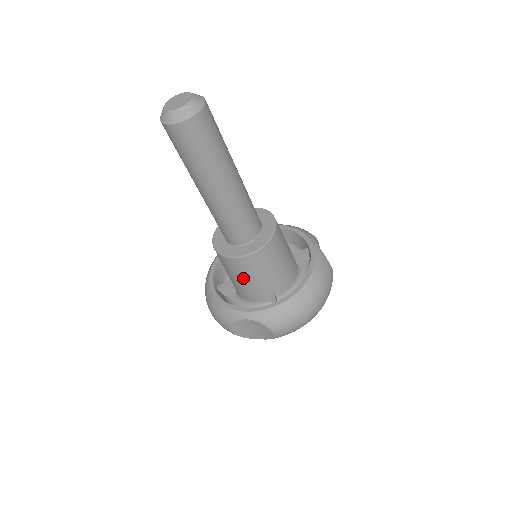
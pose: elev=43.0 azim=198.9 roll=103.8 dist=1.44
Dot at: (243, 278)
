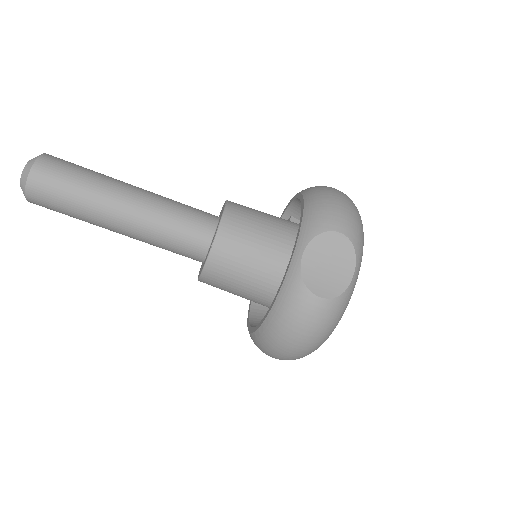
Dot at: (255, 251)
